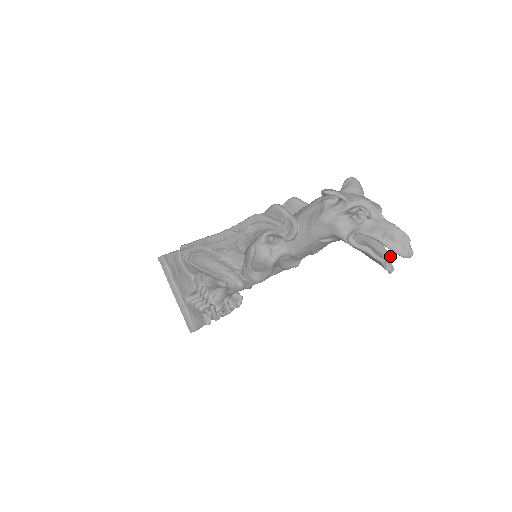
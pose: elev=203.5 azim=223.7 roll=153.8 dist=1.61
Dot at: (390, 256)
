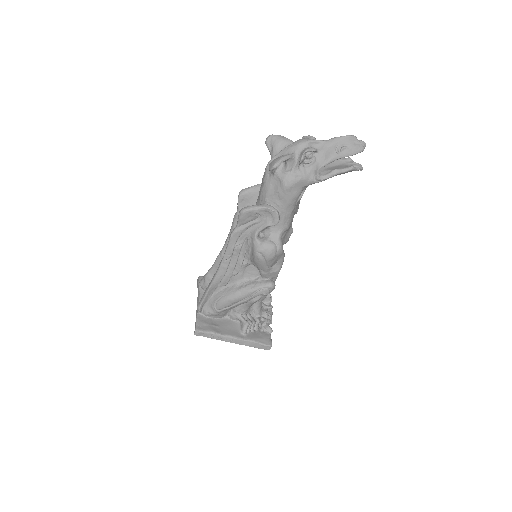
Dot at: (349, 159)
